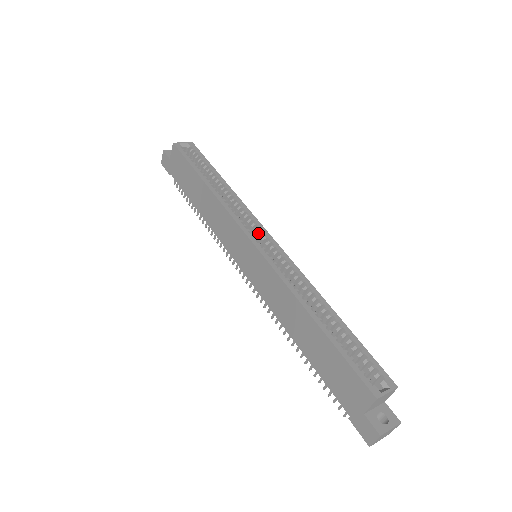
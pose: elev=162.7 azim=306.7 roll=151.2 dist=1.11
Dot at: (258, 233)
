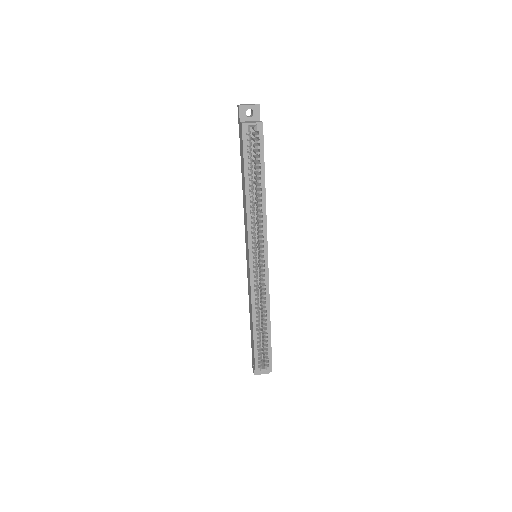
Dot at: (263, 248)
